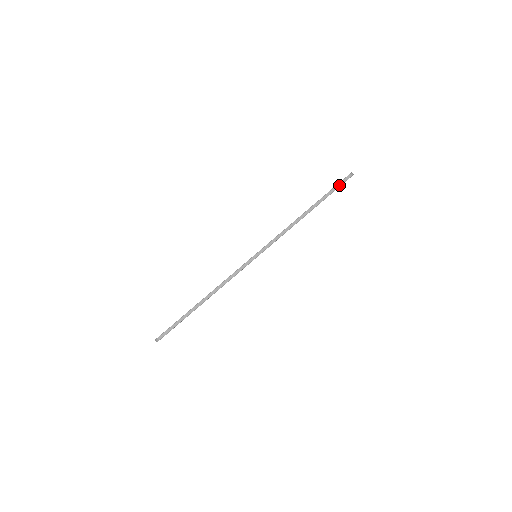
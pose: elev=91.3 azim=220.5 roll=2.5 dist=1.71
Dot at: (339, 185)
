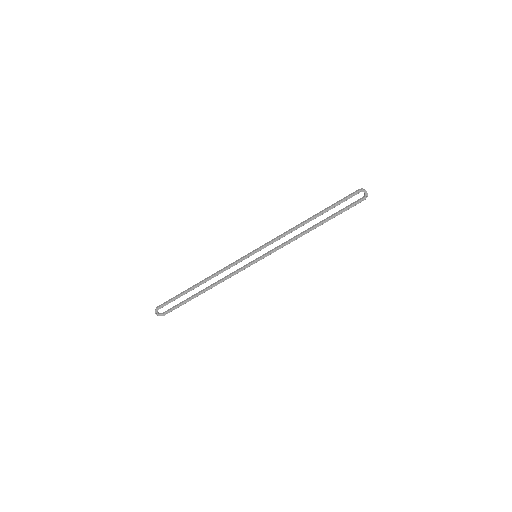
Dot at: (346, 197)
